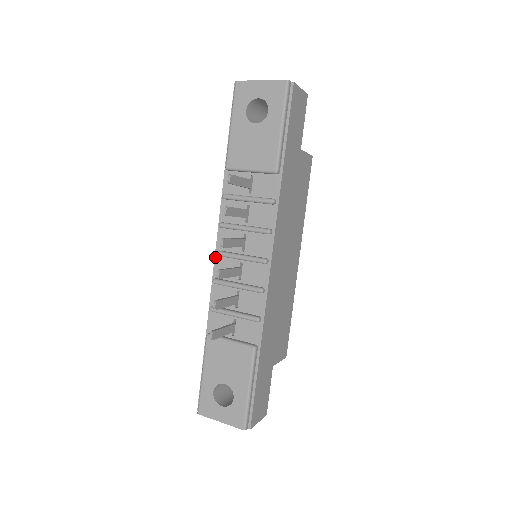
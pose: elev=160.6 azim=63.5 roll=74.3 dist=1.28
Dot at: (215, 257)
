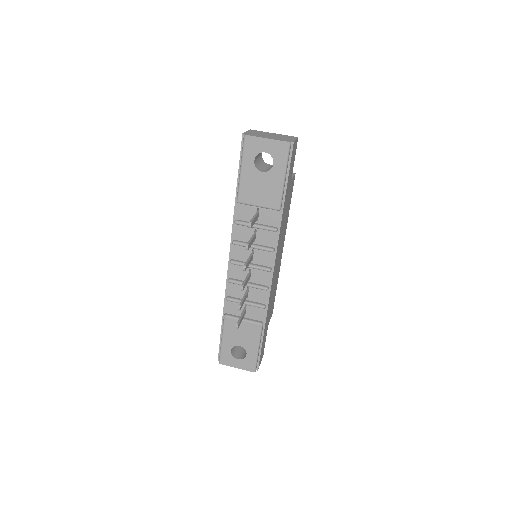
Dot at: (229, 263)
